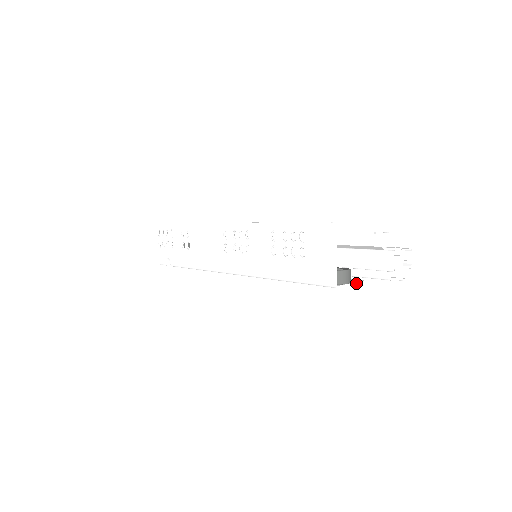
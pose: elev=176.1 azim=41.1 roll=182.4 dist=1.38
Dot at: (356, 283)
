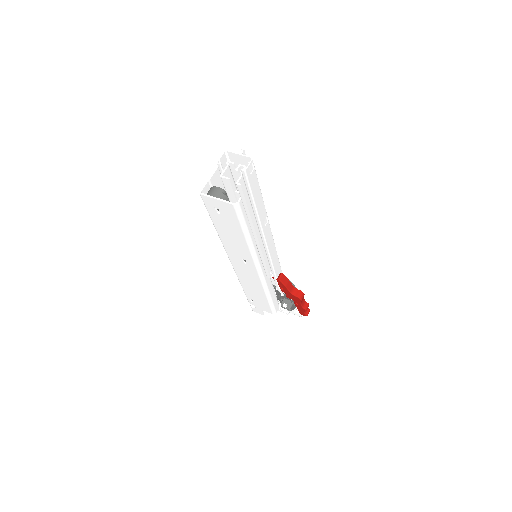
Dot at: (223, 200)
